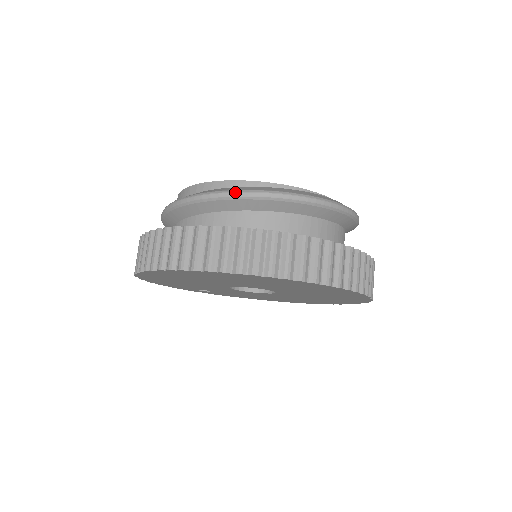
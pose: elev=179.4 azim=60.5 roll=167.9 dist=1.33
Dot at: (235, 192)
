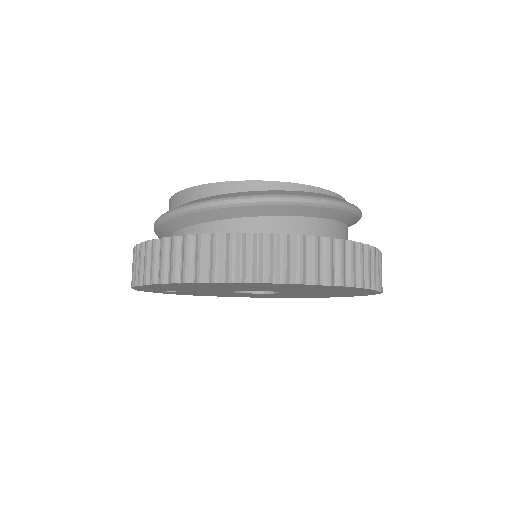
Dot at: (313, 198)
